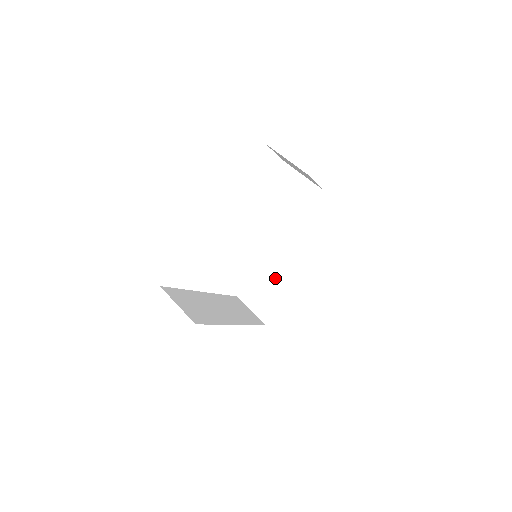
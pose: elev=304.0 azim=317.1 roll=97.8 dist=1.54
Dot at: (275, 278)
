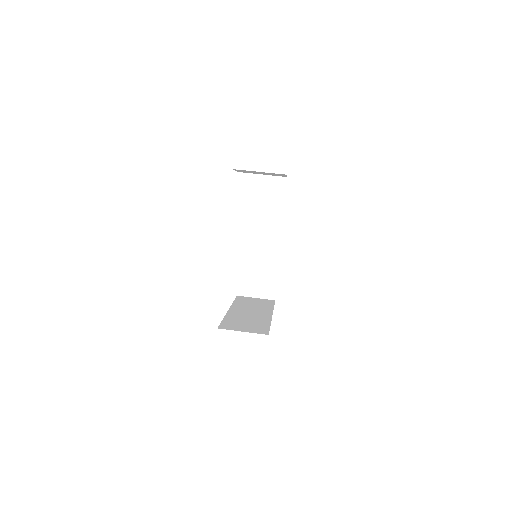
Dot at: (259, 262)
